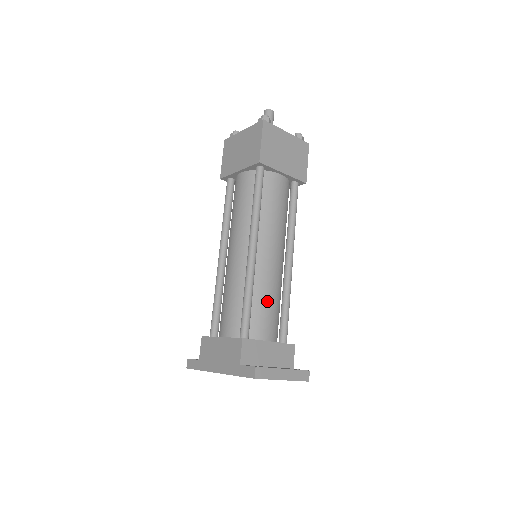
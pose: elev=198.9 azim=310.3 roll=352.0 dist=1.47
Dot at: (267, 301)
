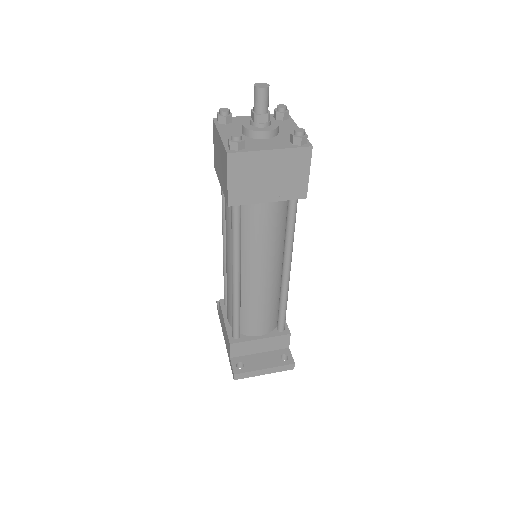
Dot at: (257, 312)
